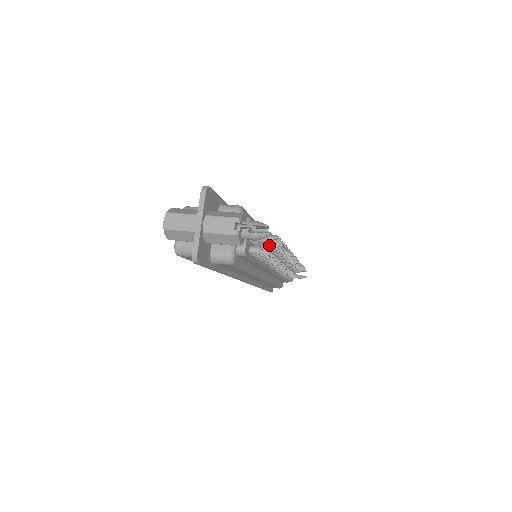
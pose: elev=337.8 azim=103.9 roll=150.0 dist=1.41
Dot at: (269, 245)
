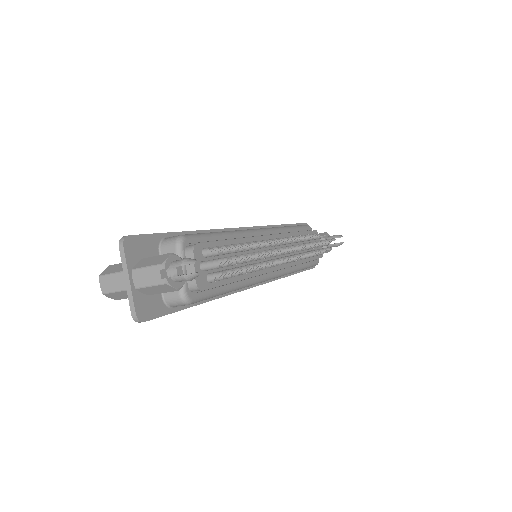
Dot at: (229, 265)
